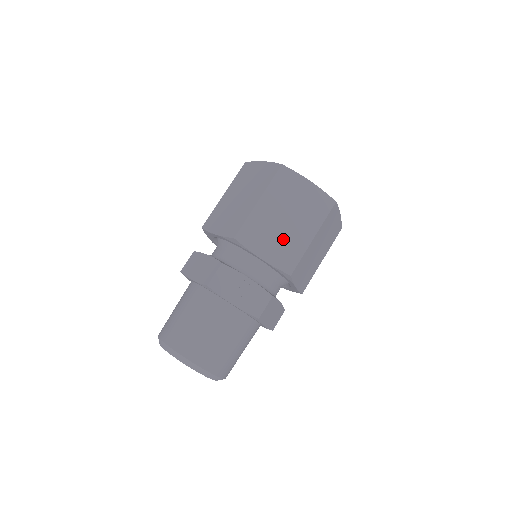
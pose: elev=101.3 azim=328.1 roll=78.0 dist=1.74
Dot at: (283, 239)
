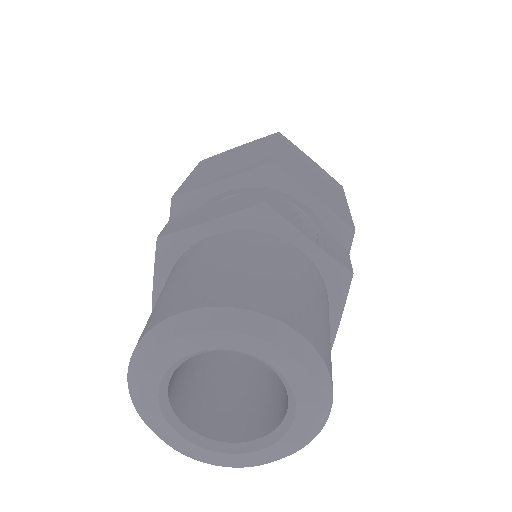
Dot at: (322, 191)
